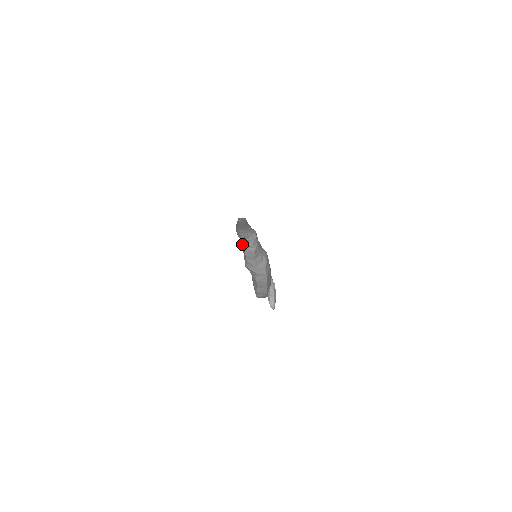
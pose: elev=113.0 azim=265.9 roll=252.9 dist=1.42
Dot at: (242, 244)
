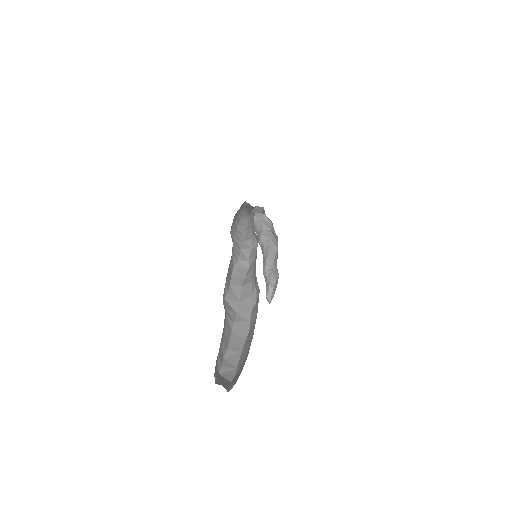
Dot at: (231, 256)
